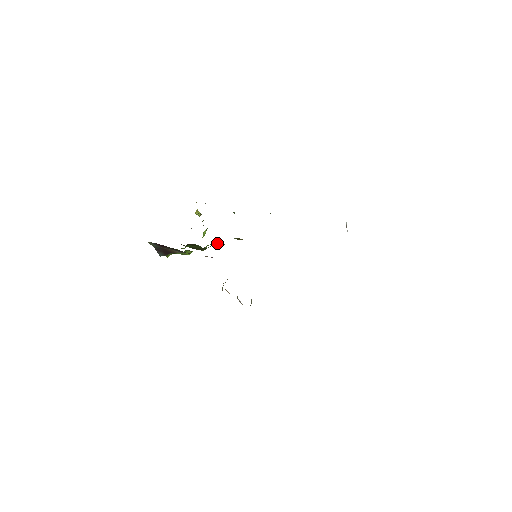
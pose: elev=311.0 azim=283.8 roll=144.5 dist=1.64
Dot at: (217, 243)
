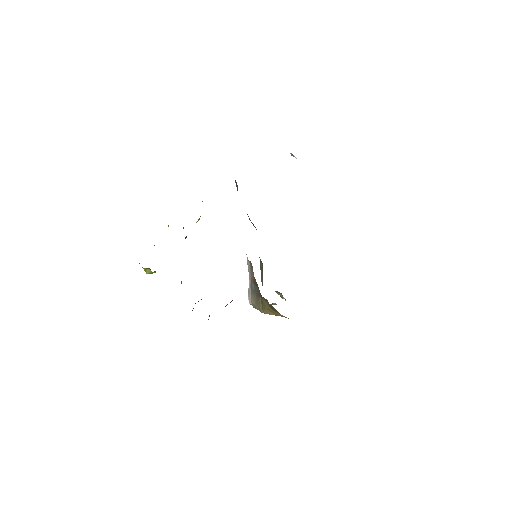
Dot at: occluded
